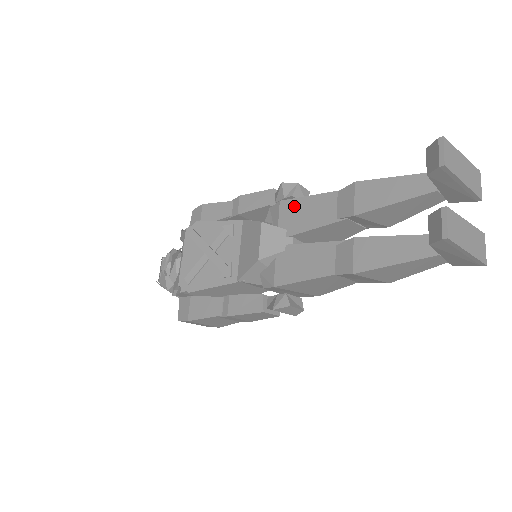
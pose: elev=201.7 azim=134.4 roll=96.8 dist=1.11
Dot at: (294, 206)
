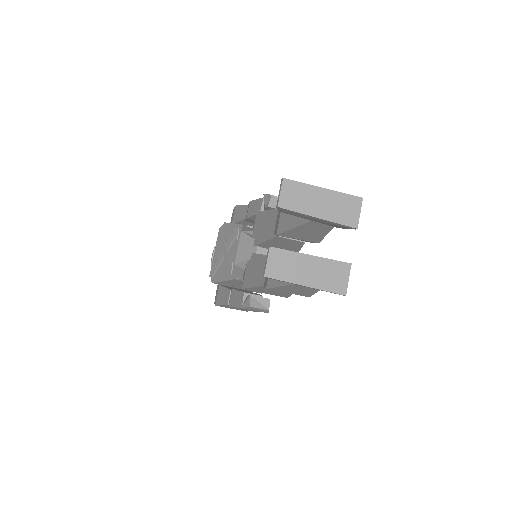
Dot at: (261, 218)
